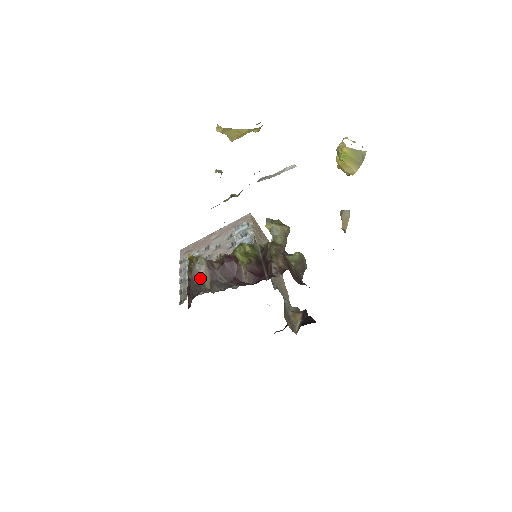
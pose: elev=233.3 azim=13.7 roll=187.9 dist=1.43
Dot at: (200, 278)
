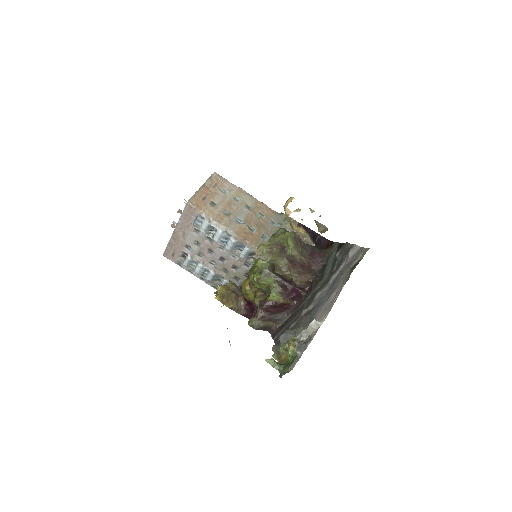
Dot at: (264, 326)
